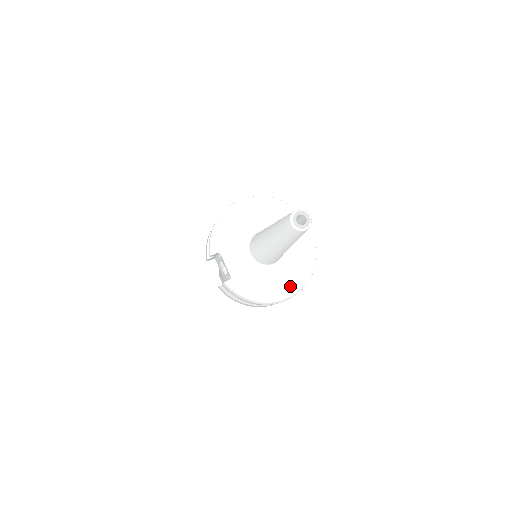
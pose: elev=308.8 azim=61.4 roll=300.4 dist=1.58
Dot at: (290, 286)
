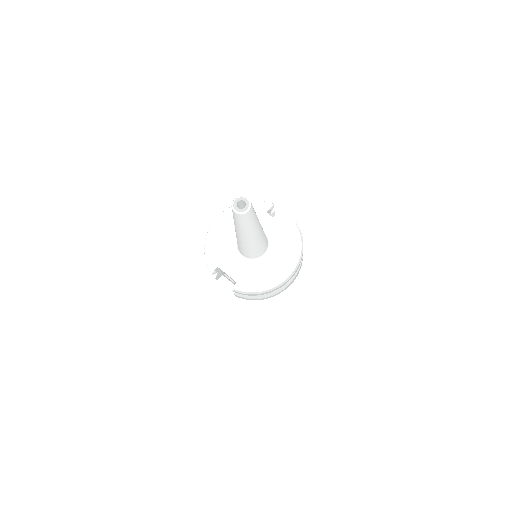
Dot at: (288, 264)
